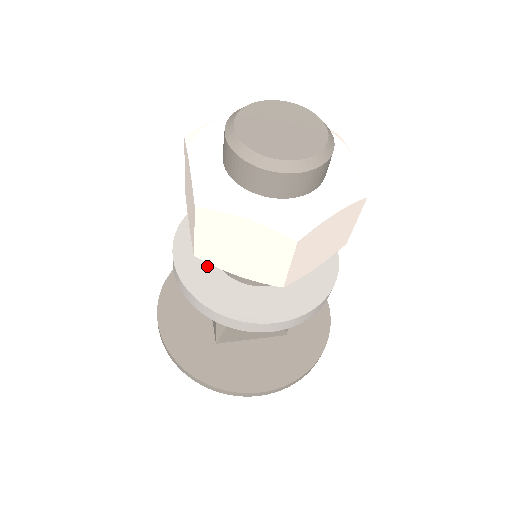
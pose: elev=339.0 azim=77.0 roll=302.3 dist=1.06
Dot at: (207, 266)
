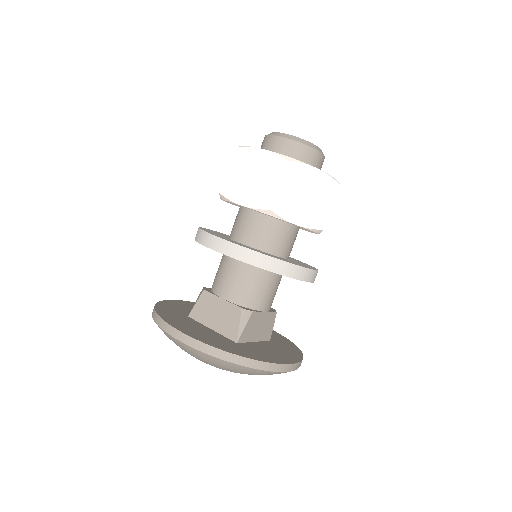
Dot at: (247, 246)
